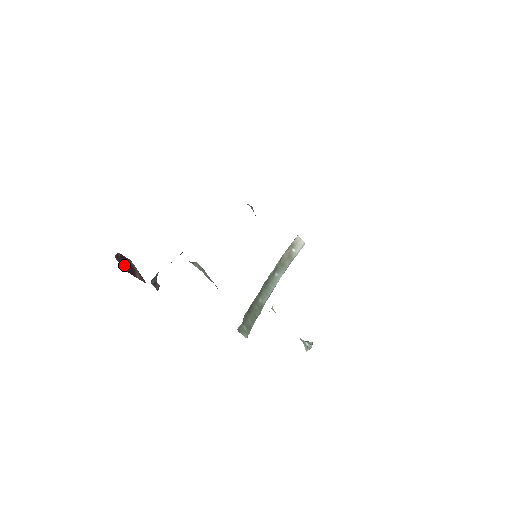
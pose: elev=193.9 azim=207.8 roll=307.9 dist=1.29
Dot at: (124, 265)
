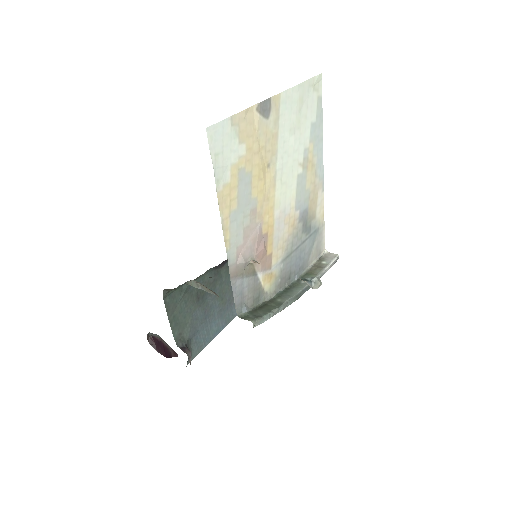
Dot at: (160, 351)
